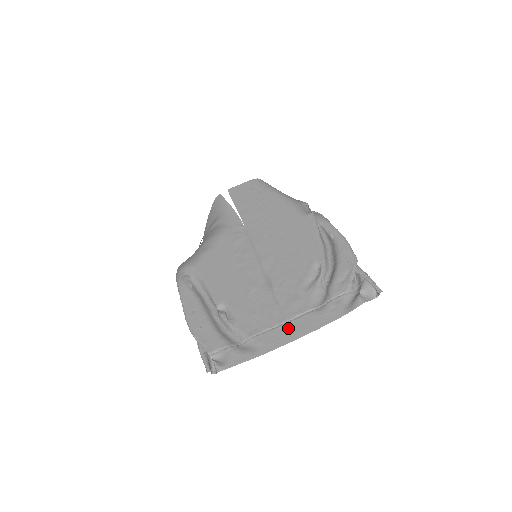
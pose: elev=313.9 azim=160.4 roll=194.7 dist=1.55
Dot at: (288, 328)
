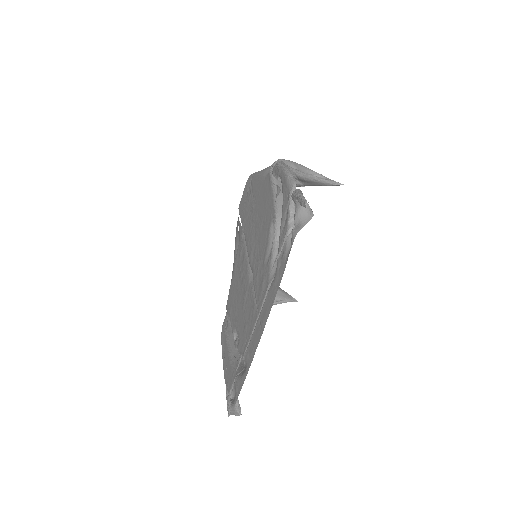
Dot at: (259, 323)
